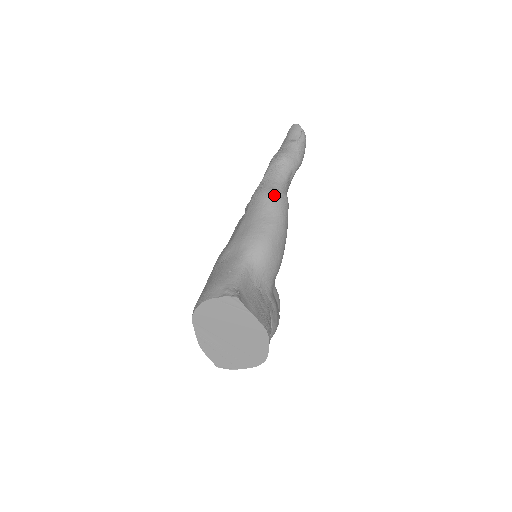
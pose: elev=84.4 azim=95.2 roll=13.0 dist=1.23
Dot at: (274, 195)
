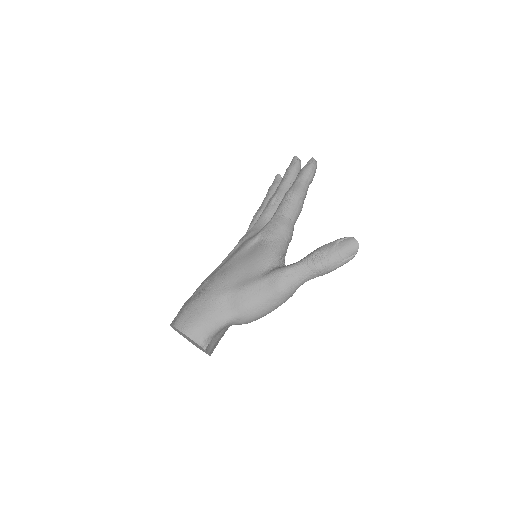
Dot at: (286, 294)
